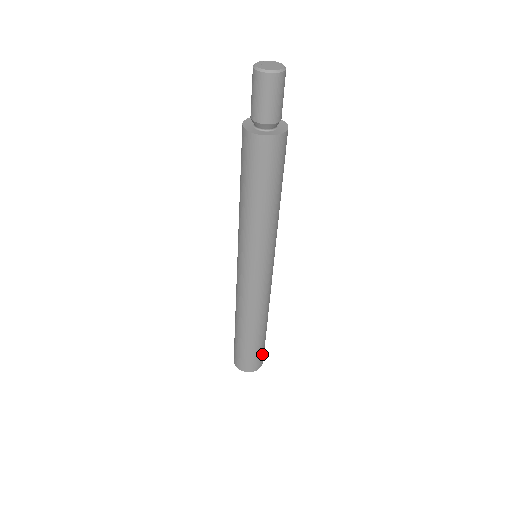
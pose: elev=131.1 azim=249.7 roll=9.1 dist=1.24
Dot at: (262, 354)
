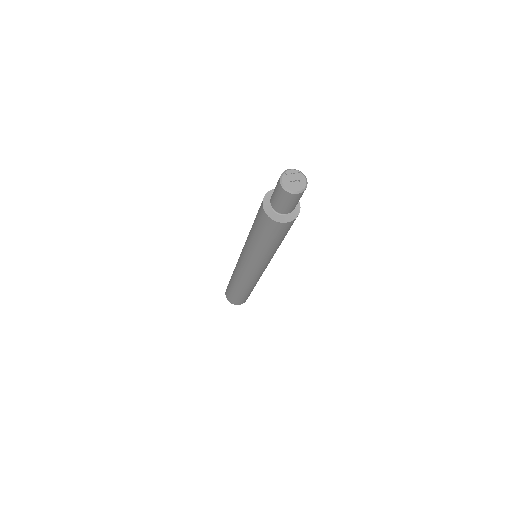
Dot at: (239, 301)
